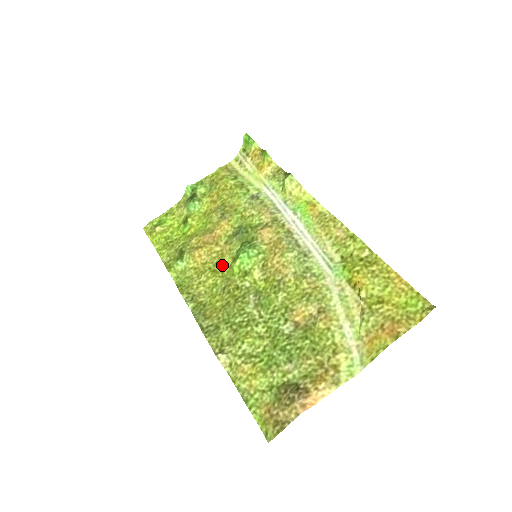
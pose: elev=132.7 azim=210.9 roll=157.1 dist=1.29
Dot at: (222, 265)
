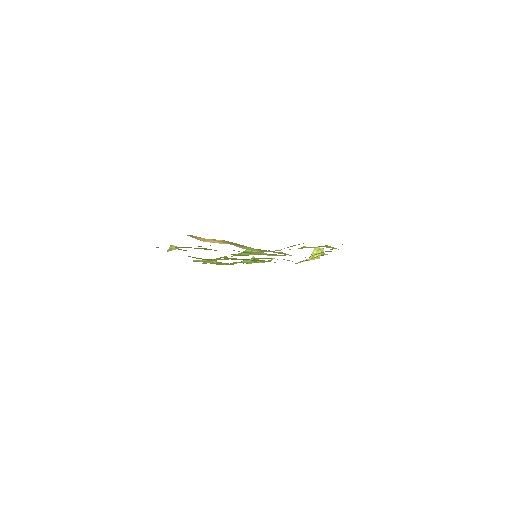
Dot at: occluded
